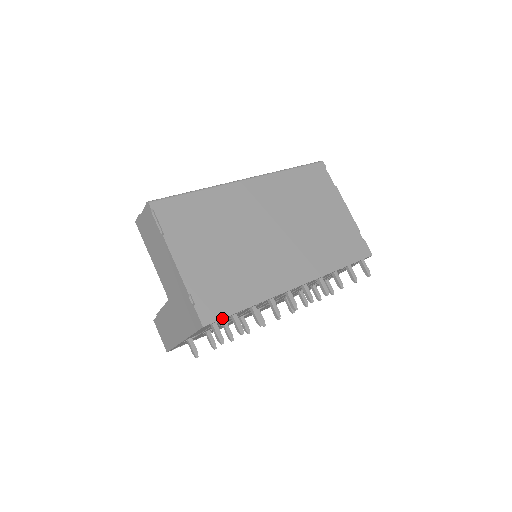
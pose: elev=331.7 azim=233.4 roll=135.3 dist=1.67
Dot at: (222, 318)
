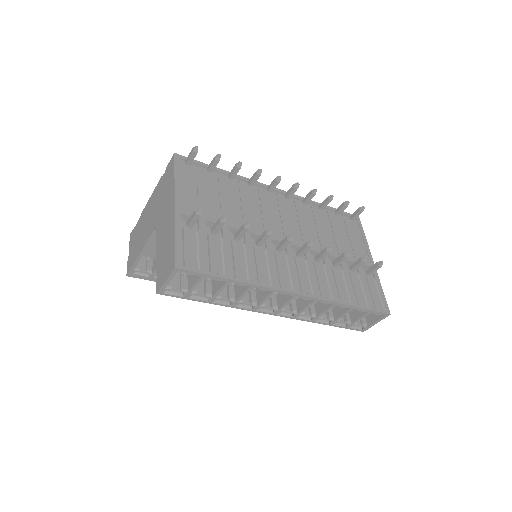
Dot at: (194, 161)
